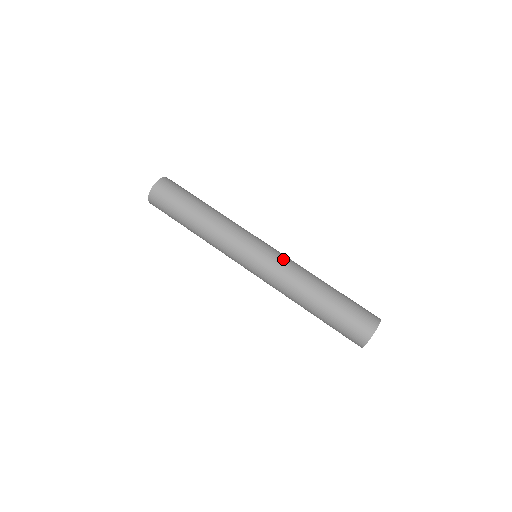
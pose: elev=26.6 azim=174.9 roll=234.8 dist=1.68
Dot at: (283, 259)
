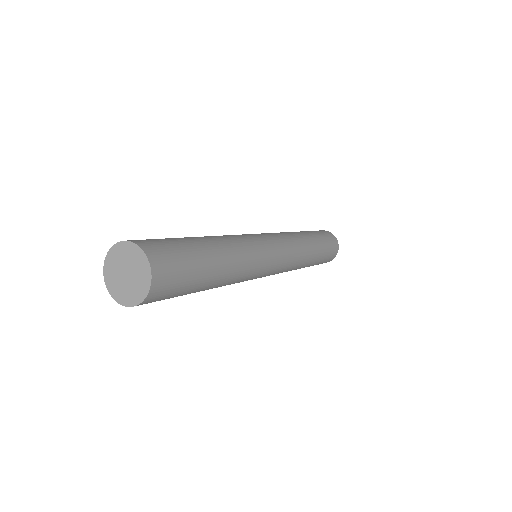
Dot at: (291, 250)
